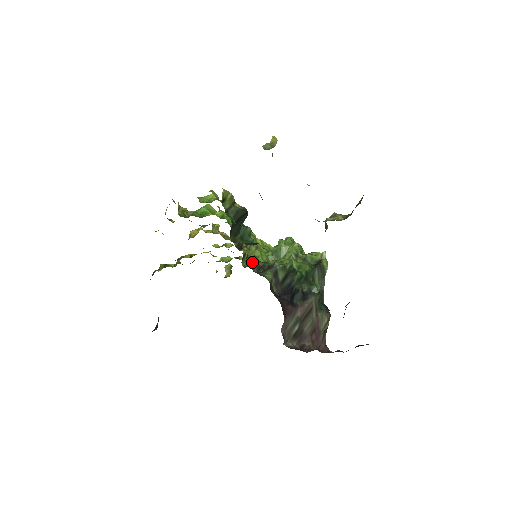
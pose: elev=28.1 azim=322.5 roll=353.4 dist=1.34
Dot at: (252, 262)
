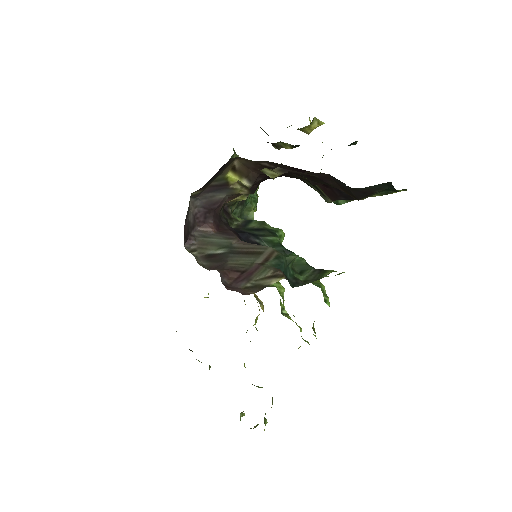
Dot at: occluded
